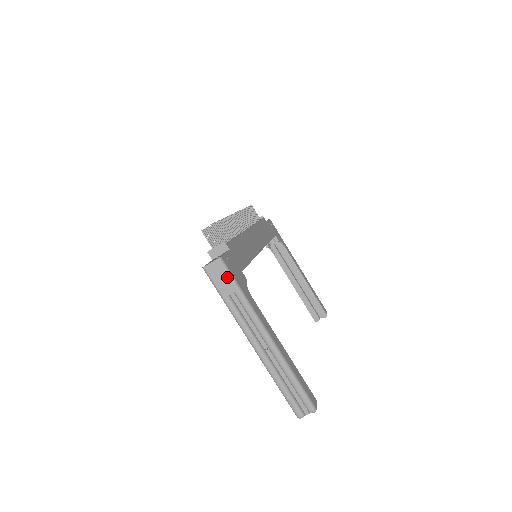
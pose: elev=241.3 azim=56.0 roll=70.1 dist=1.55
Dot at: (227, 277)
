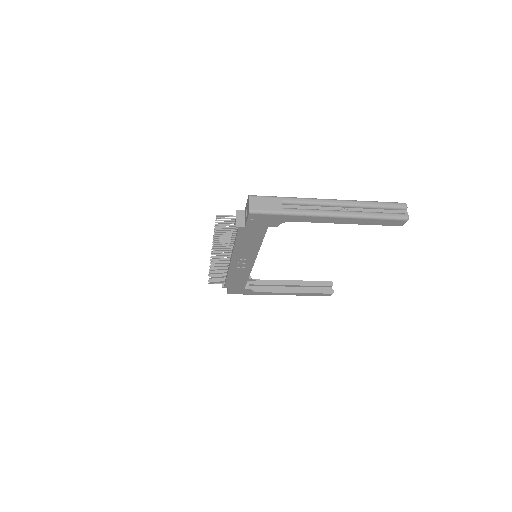
Dot at: (267, 199)
